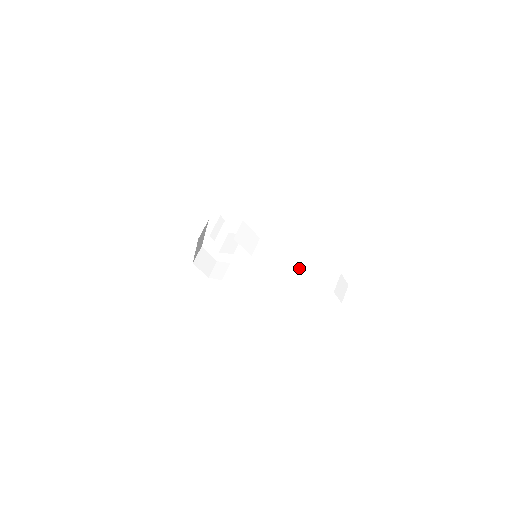
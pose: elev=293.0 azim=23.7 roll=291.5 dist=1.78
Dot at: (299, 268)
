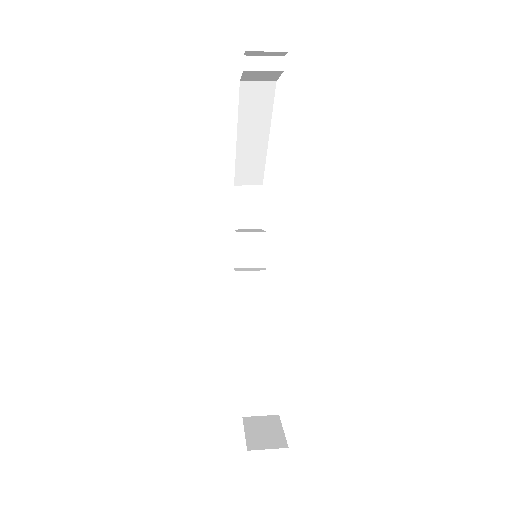
Dot at: occluded
